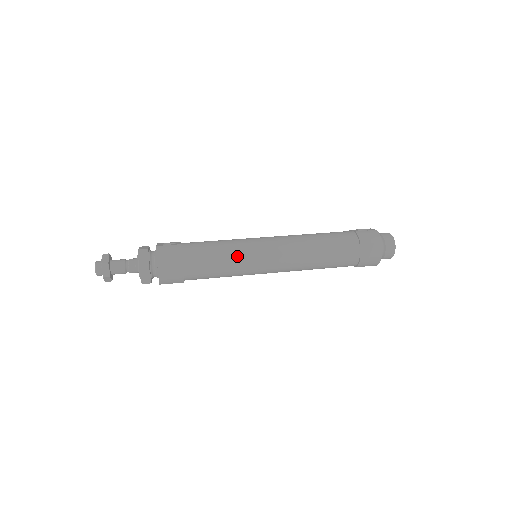
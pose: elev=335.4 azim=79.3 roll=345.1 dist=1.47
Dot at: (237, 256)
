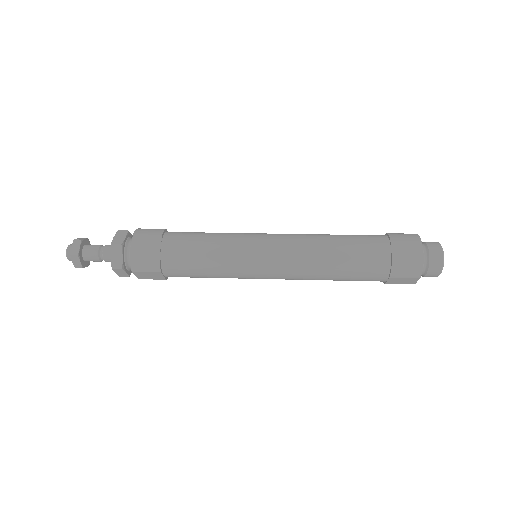
Dot at: (228, 241)
